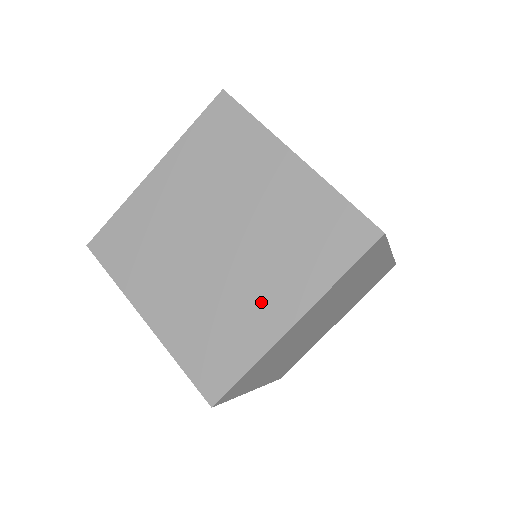
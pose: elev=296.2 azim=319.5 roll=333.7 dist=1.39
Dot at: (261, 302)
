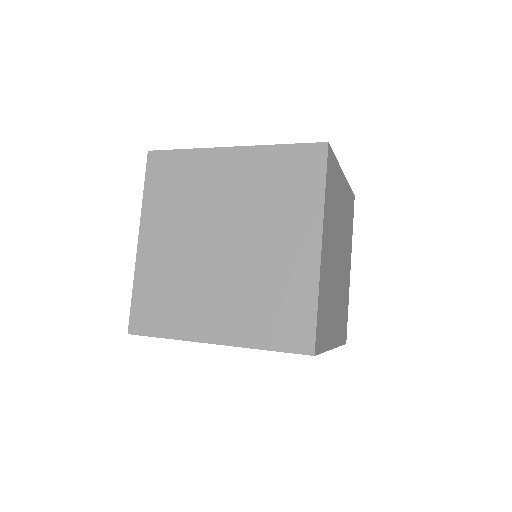
Dot at: occluded
